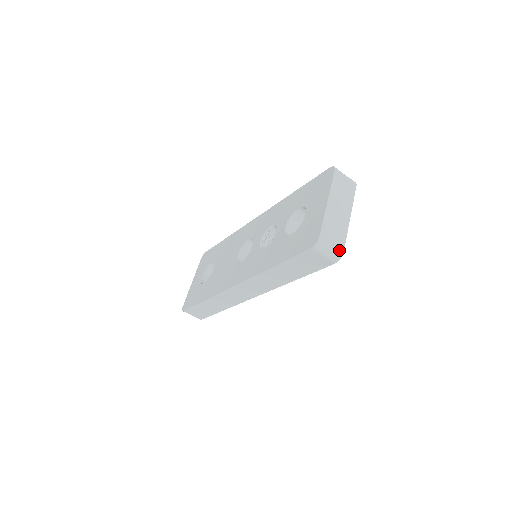
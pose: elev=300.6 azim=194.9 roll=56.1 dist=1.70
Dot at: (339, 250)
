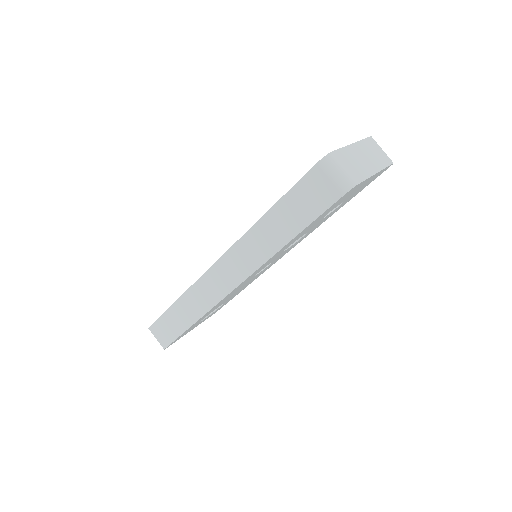
Dot at: (353, 178)
